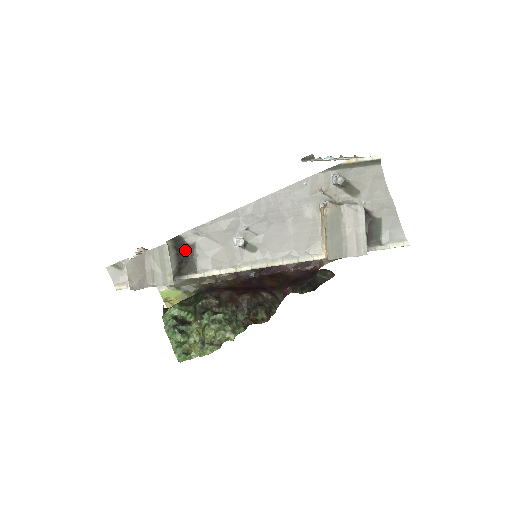
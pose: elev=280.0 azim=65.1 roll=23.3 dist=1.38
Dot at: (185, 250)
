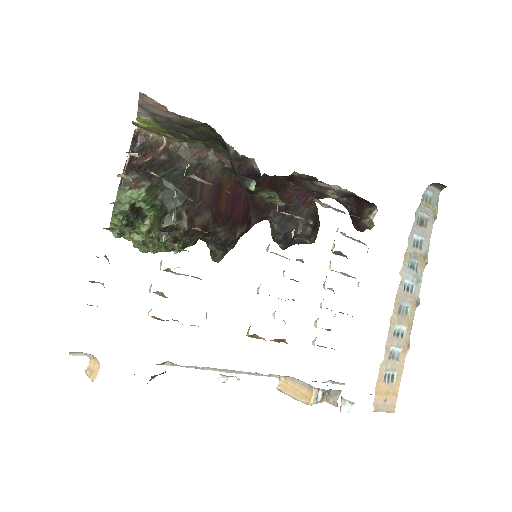
Dot at: occluded
